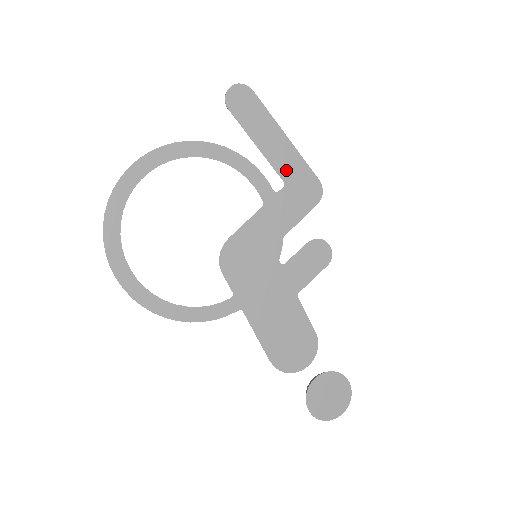
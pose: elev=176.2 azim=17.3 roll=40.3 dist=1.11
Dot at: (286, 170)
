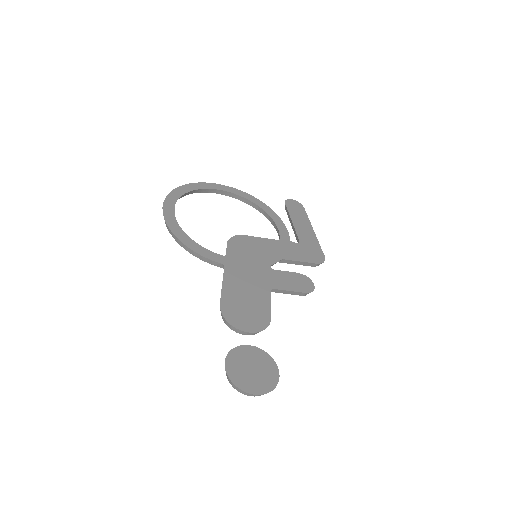
Dot at: (304, 239)
